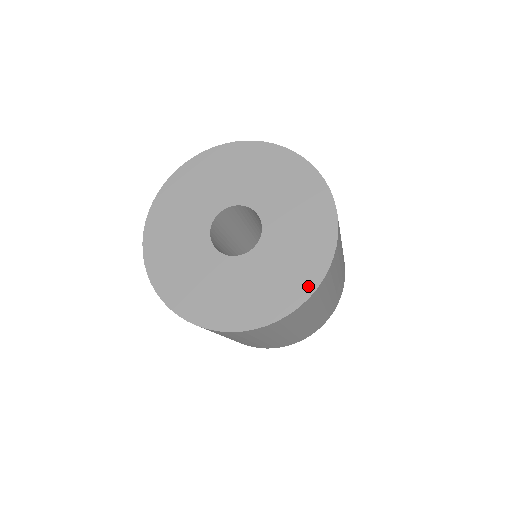
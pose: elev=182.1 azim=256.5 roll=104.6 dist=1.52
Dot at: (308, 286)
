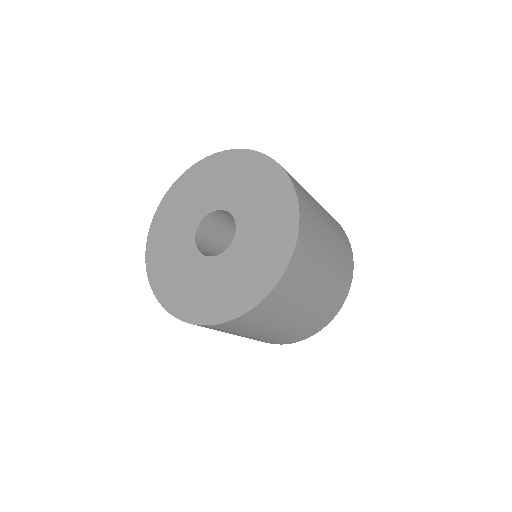
Dot at: (289, 239)
